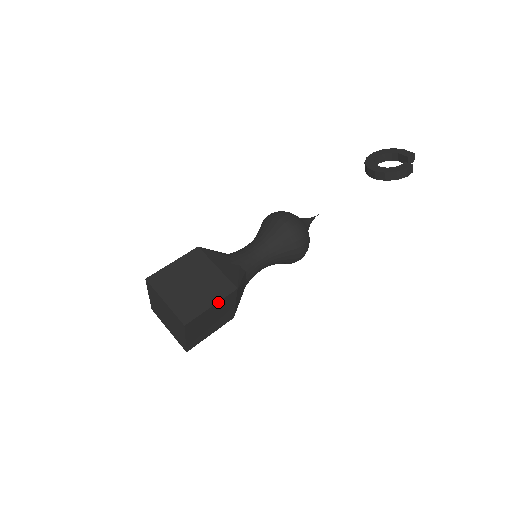
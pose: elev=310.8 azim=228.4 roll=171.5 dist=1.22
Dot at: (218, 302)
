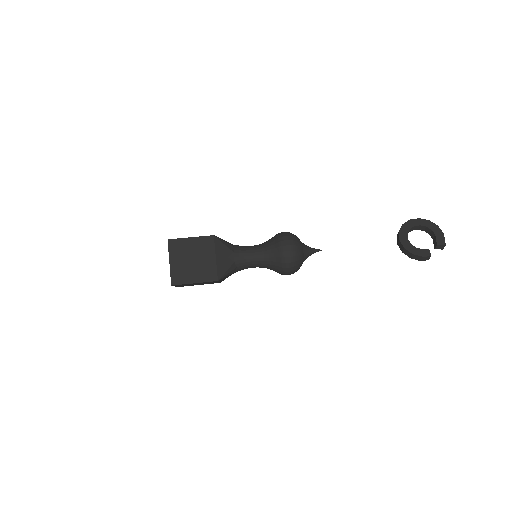
Dot at: (200, 282)
